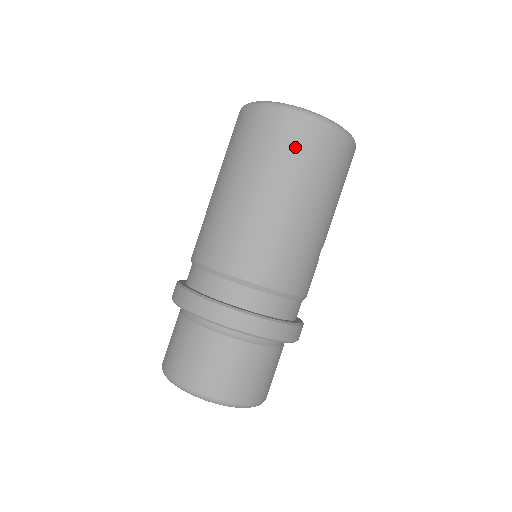
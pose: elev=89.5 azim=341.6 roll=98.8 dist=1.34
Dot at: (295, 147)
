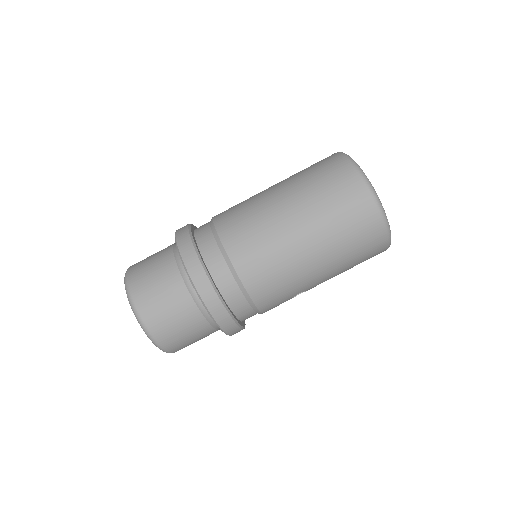
Dot at: (346, 210)
